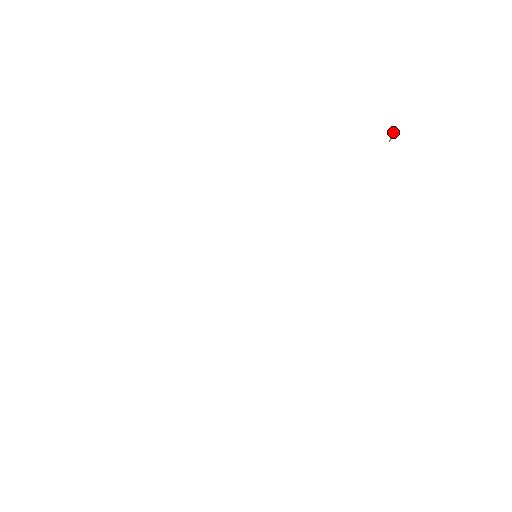
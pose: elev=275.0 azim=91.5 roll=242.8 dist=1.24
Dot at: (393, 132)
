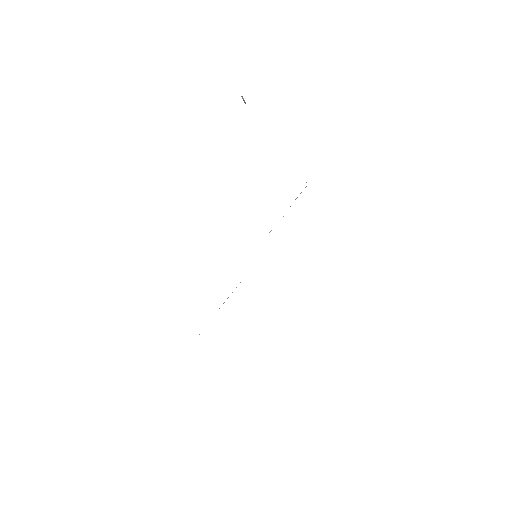
Dot at: (242, 98)
